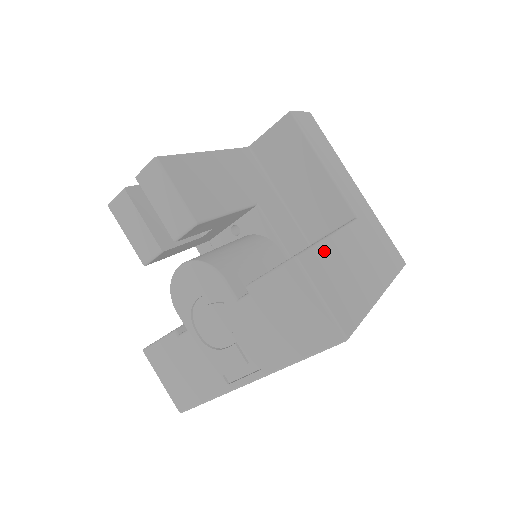
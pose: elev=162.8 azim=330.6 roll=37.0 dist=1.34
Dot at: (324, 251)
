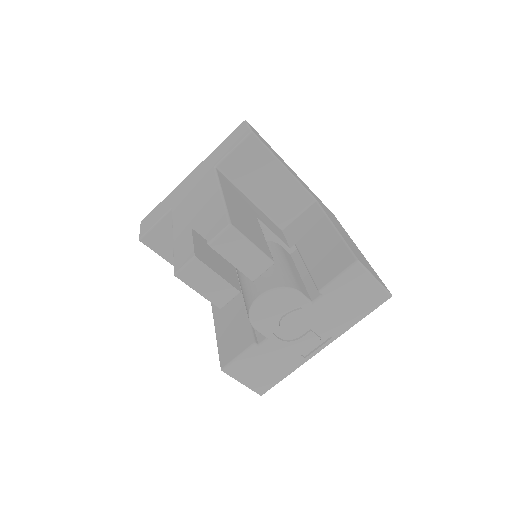
Dot at: (348, 244)
